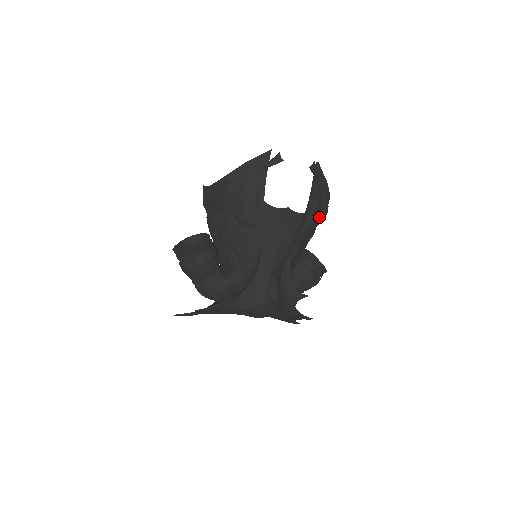
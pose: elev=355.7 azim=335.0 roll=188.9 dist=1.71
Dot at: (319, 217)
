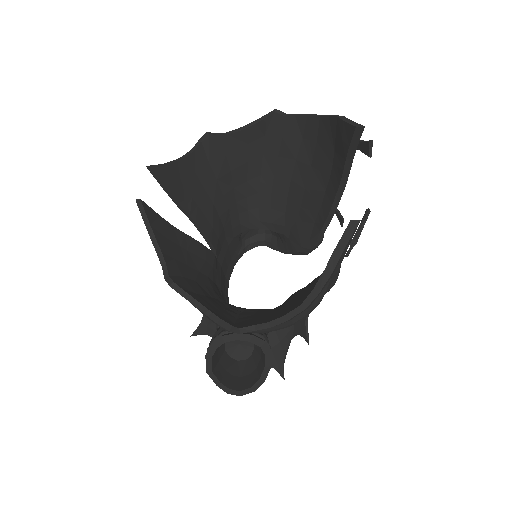
Dot at: (320, 154)
